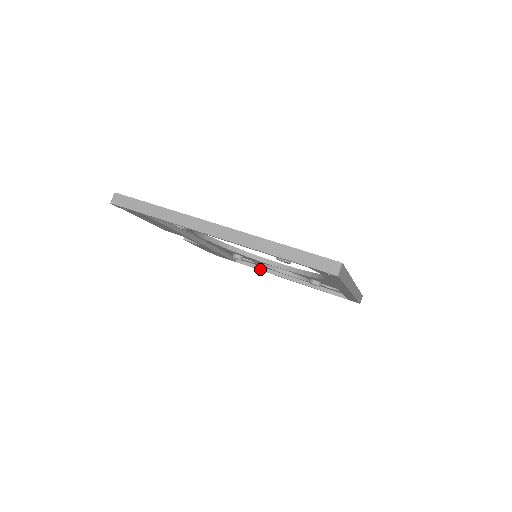
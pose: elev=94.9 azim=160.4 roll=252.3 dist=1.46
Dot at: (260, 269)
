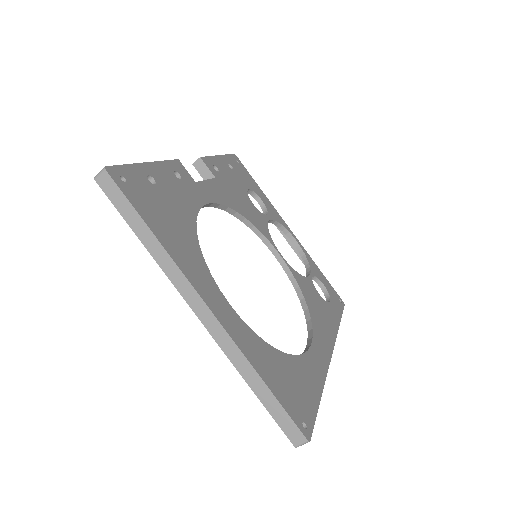
Dot at: occluded
